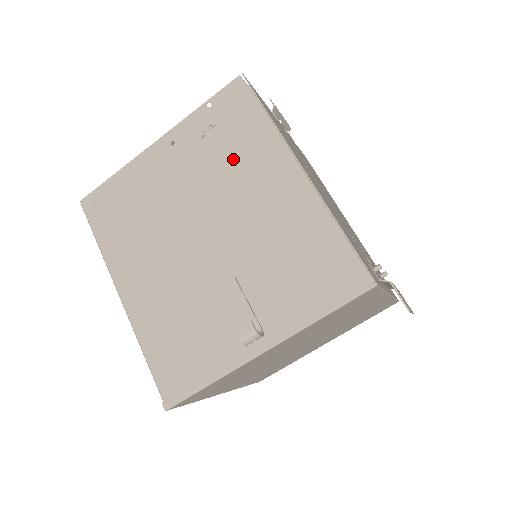
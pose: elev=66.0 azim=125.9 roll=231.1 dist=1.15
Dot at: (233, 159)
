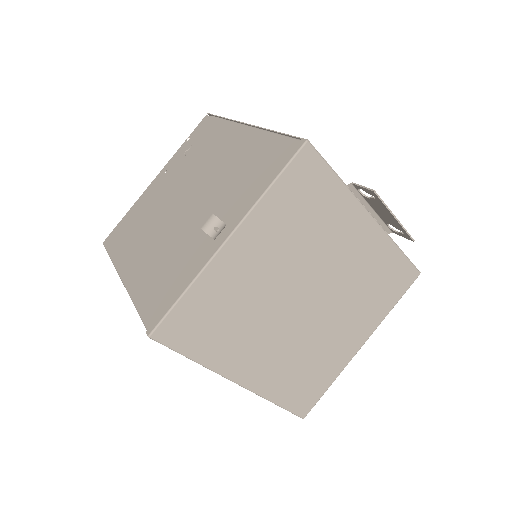
Dot at: (203, 152)
